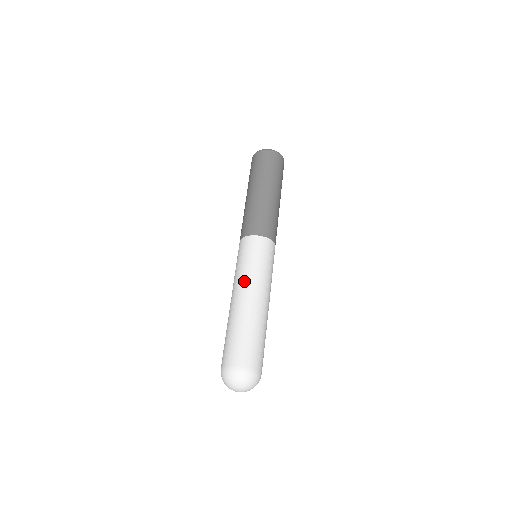
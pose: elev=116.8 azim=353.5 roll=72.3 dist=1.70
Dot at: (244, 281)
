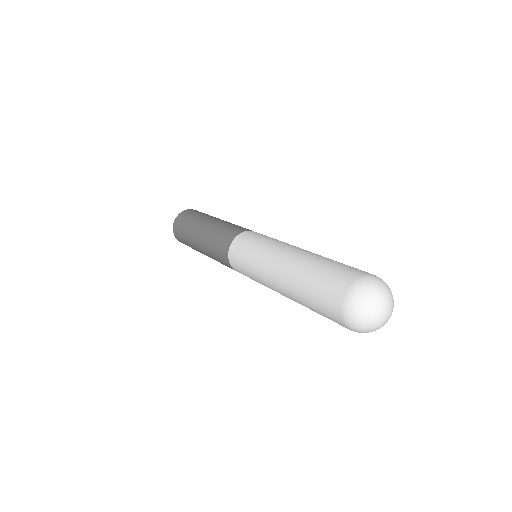
Dot at: occluded
